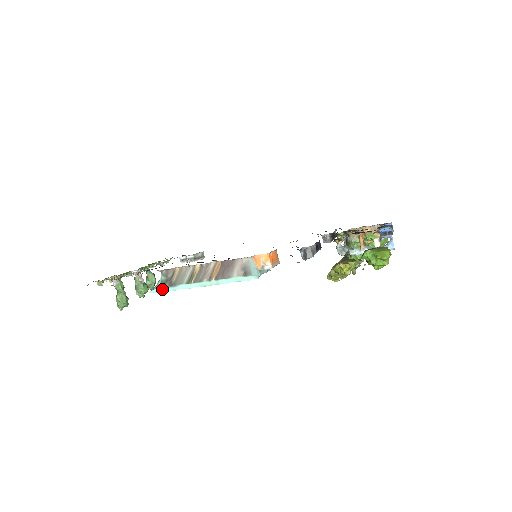
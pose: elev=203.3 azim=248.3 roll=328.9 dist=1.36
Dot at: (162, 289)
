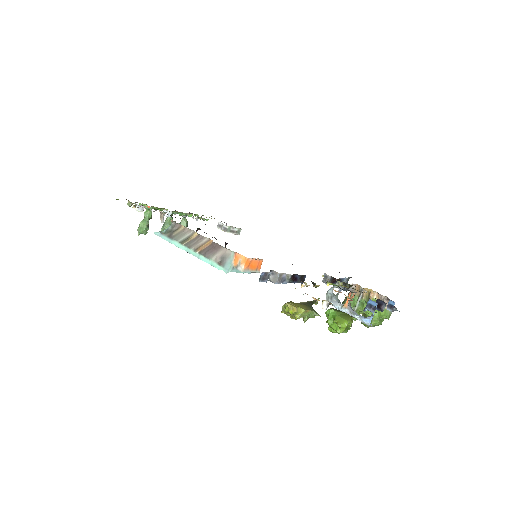
Dot at: (163, 236)
